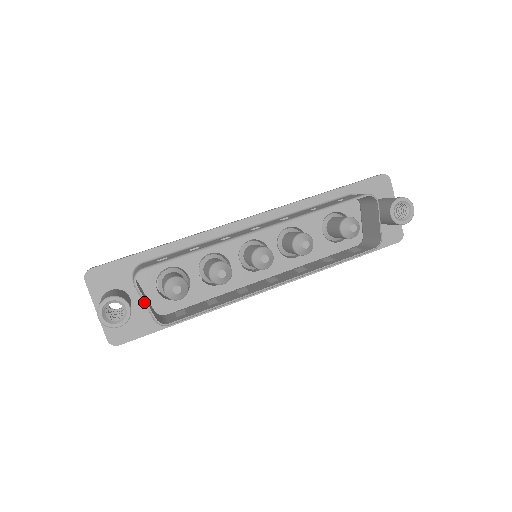
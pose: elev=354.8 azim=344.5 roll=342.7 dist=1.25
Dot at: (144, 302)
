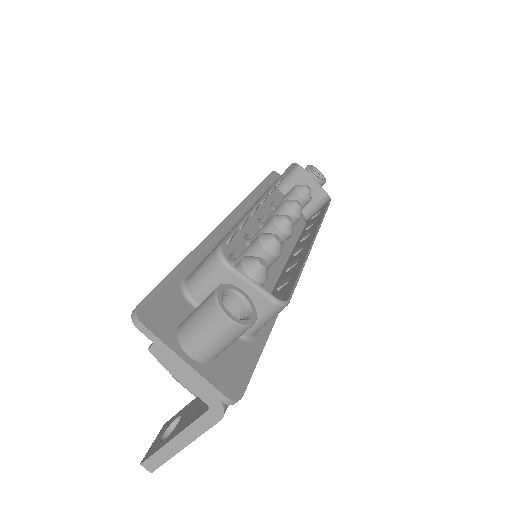
Dot at: (251, 283)
